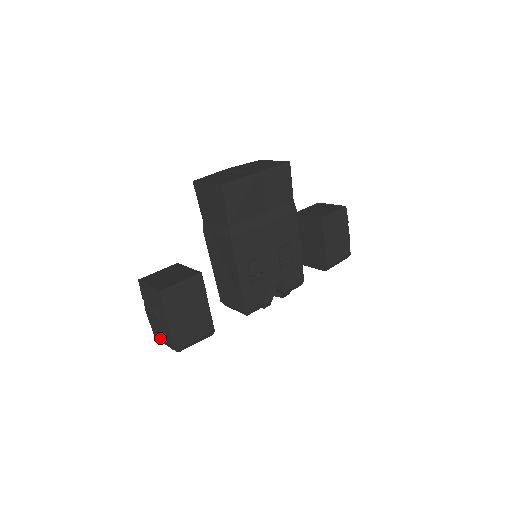
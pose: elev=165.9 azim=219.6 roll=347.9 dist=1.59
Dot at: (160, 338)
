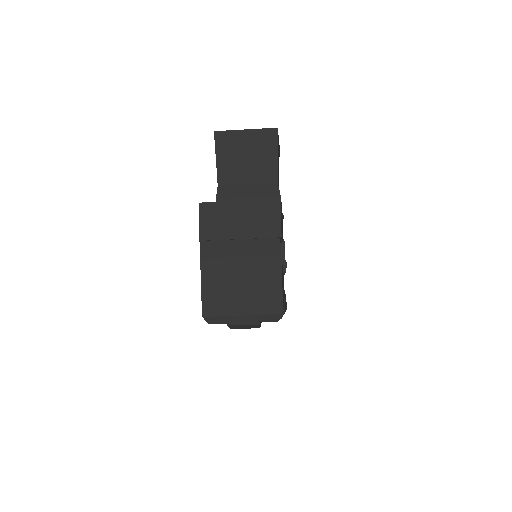
Dot at: (228, 309)
